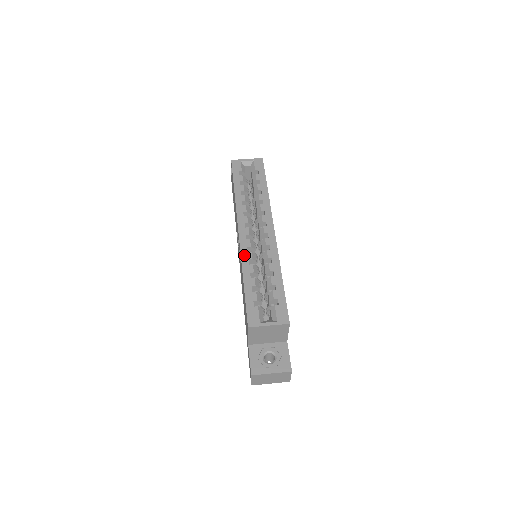
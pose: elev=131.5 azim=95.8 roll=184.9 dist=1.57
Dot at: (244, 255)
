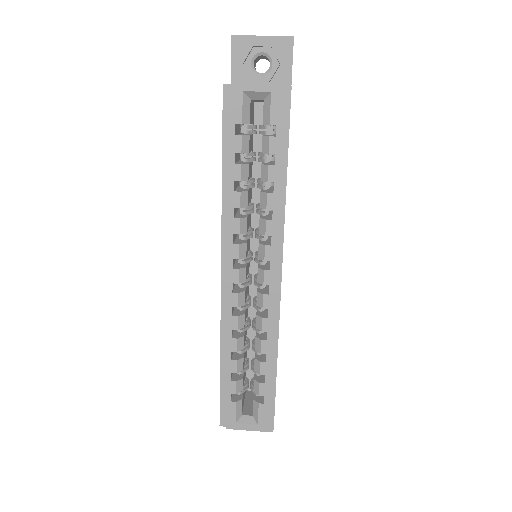
Dot at: (225, 321)
